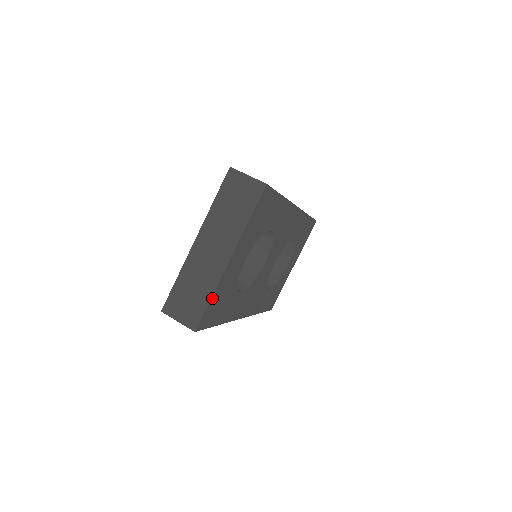
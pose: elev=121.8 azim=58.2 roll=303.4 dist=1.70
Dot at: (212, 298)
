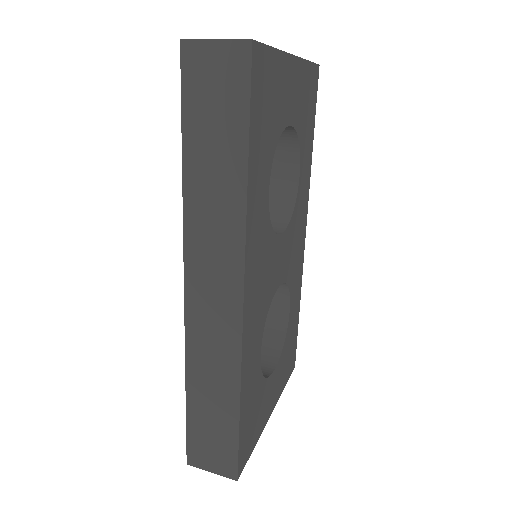
Dot at: (273, 54)
